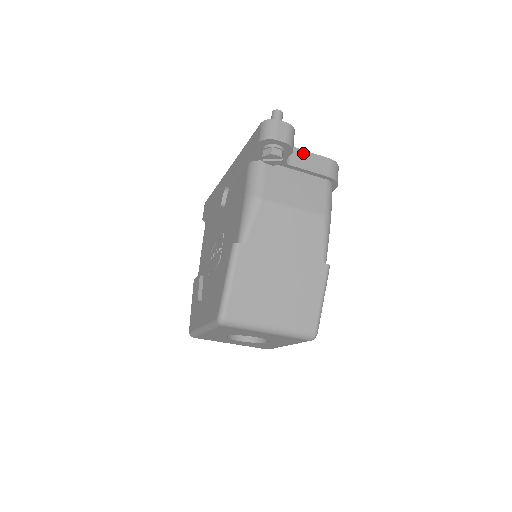
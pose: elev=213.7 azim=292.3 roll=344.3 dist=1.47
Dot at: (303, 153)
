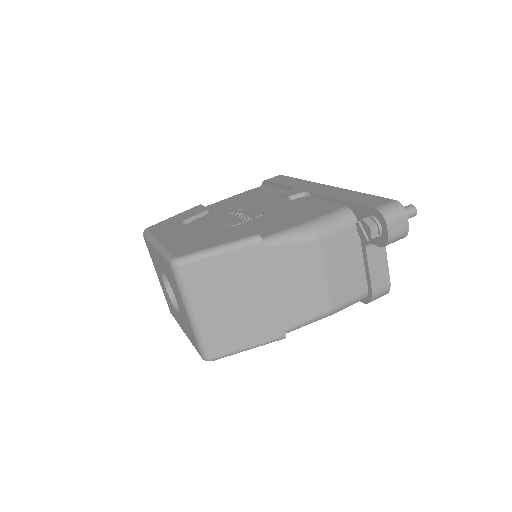
Dot at: (384, 255)
